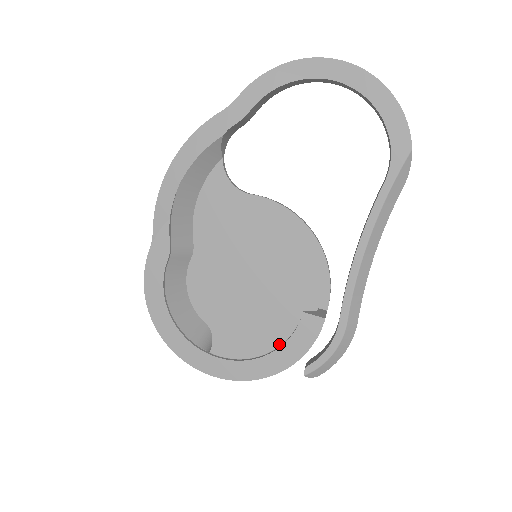
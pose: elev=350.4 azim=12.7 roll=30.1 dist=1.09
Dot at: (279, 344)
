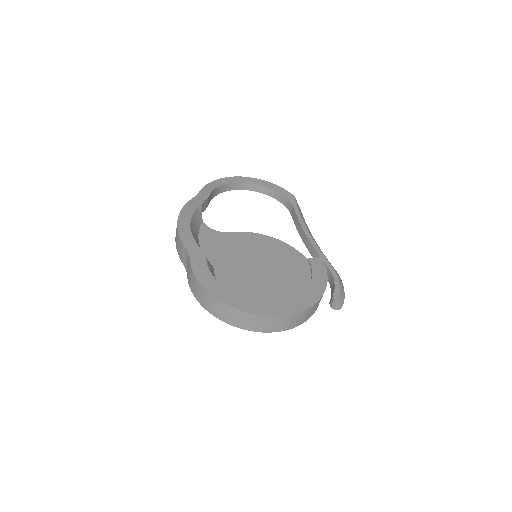
Dot at: occluded
